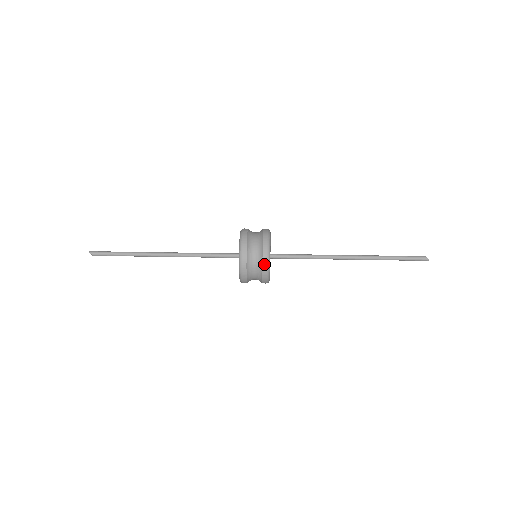
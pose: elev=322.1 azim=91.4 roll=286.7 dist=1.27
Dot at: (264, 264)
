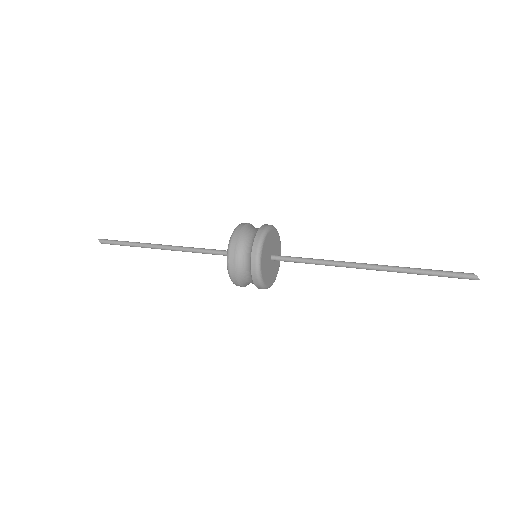
Dot at: (253, 270)
